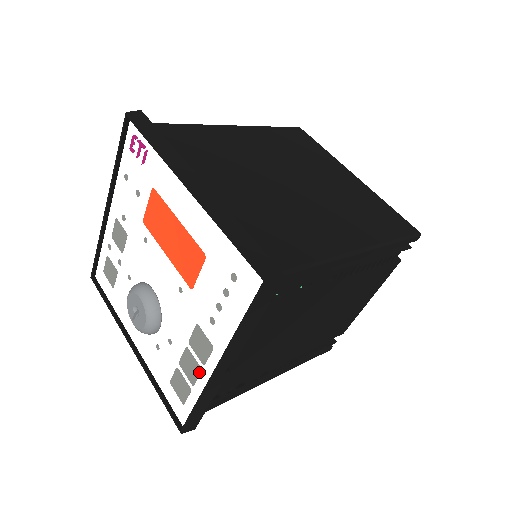
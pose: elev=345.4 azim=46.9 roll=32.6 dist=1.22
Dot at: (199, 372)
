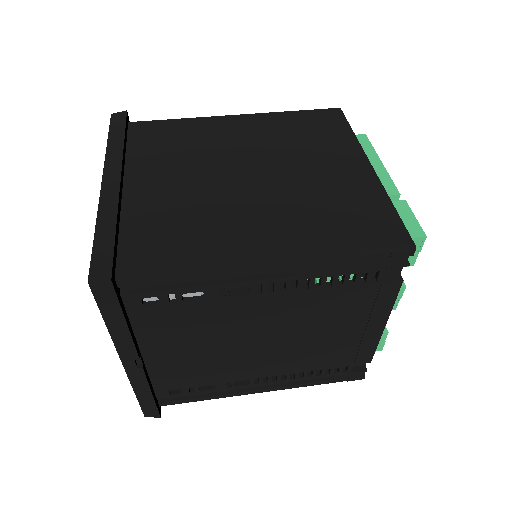
Dot at: occluded
